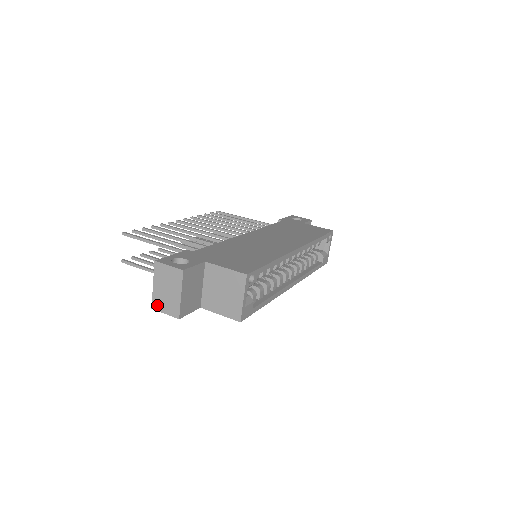
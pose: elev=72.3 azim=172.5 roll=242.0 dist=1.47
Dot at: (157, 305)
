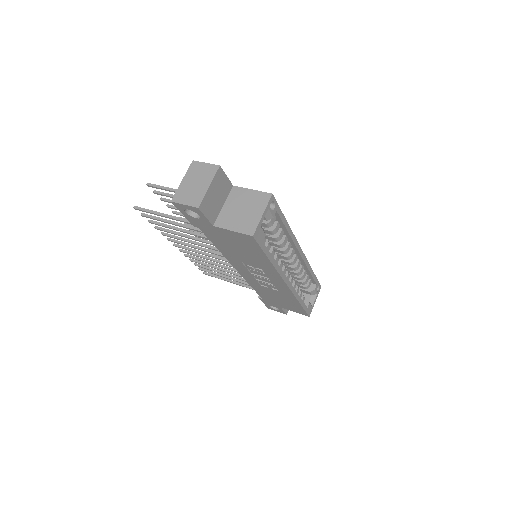
Dot at: (179, 197)
